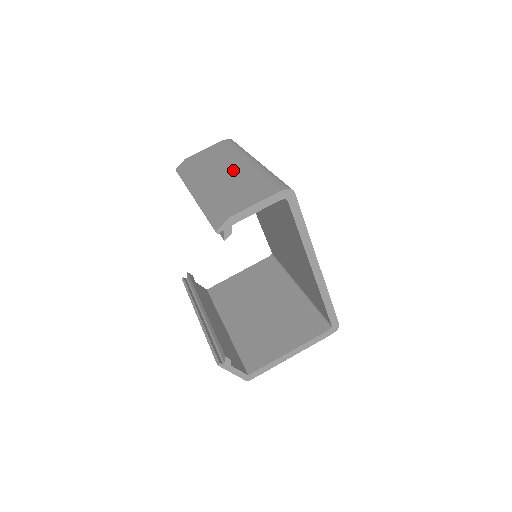
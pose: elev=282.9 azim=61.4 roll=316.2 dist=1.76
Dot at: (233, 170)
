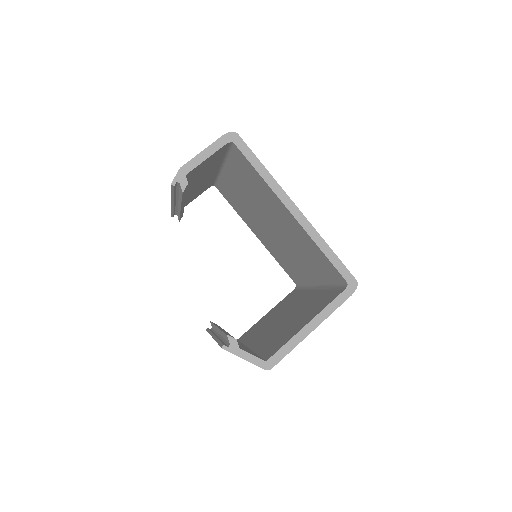
Dot at: occluded
